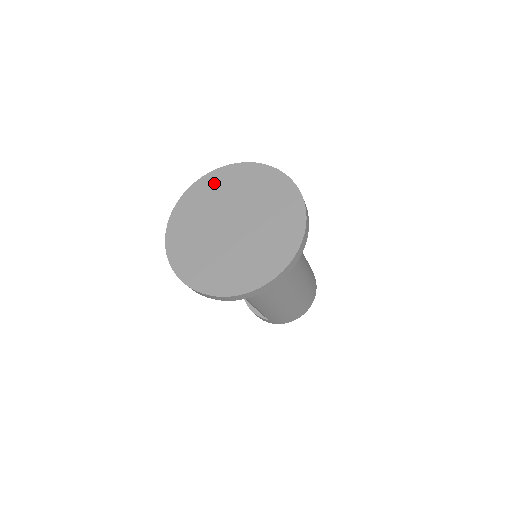
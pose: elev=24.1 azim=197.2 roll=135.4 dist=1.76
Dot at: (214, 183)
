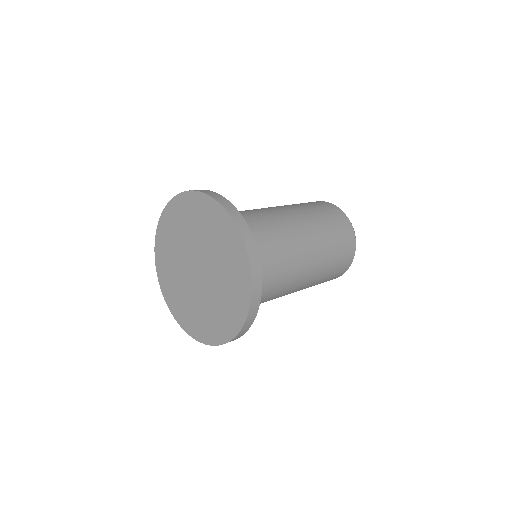
Dot at: (173, 218)
